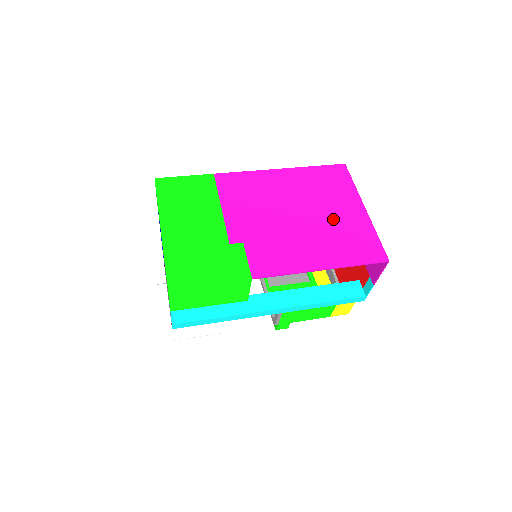
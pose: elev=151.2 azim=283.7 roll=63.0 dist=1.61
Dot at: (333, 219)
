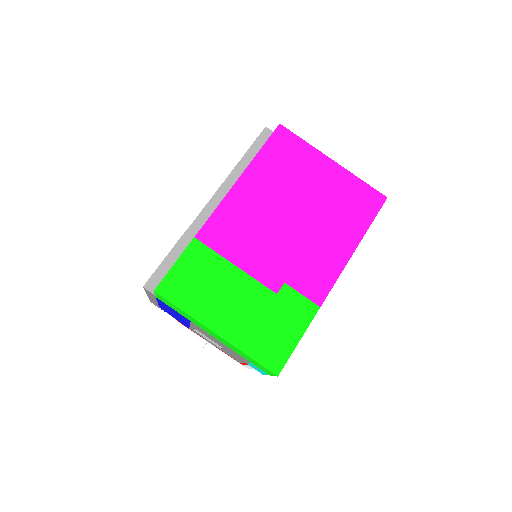
Dot at: (322, 195)
